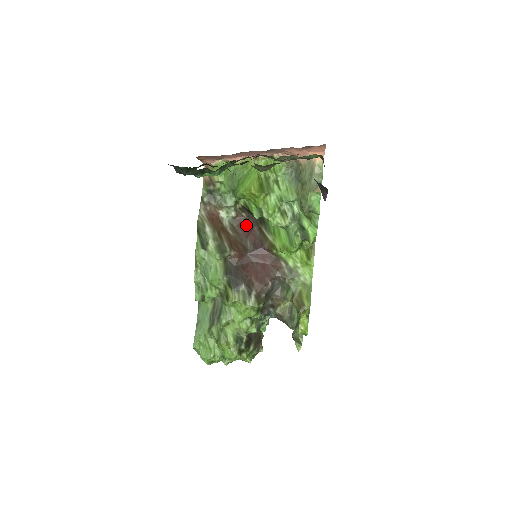
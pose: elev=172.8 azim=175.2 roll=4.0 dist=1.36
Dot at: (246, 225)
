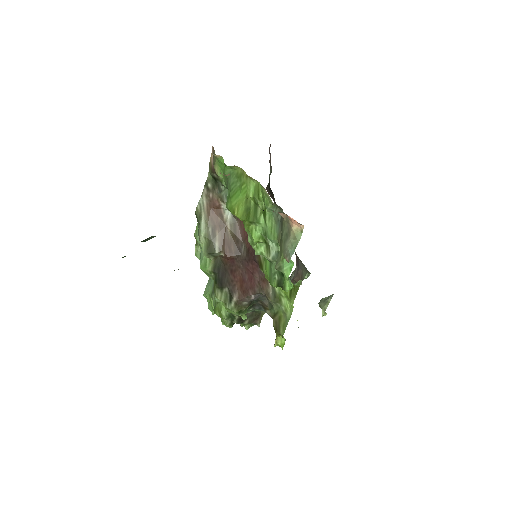
Dot at: occluded
